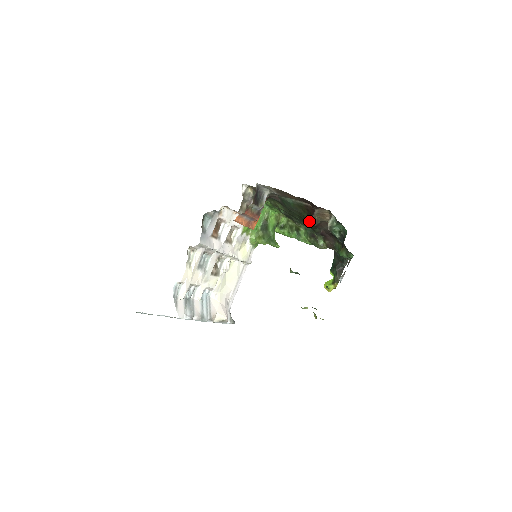
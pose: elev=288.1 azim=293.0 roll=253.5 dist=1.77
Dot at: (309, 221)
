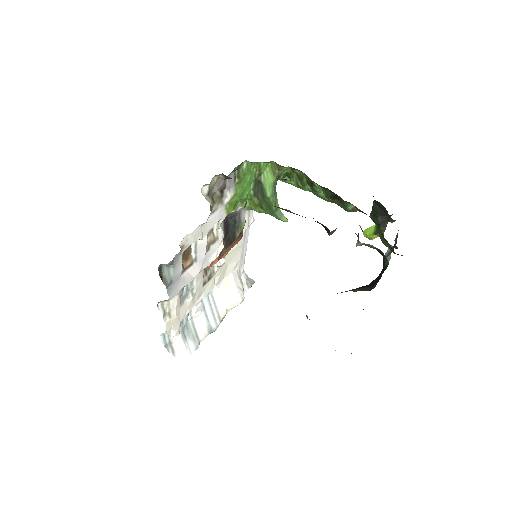
Dot at: occluded
